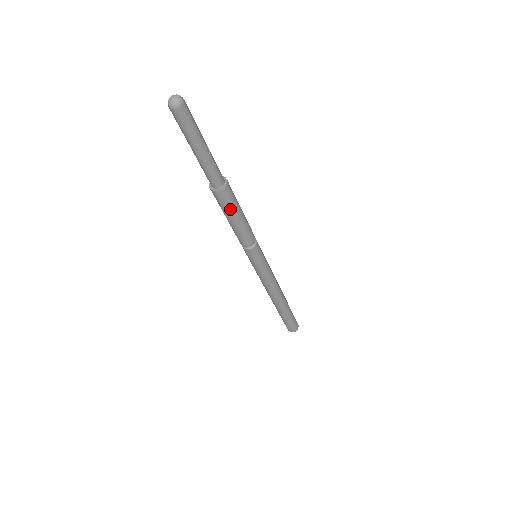
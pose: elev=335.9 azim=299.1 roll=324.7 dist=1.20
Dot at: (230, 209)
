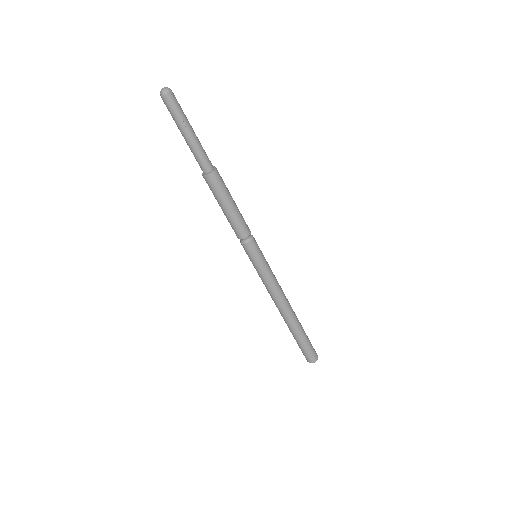
Dot at: (219, 196)
